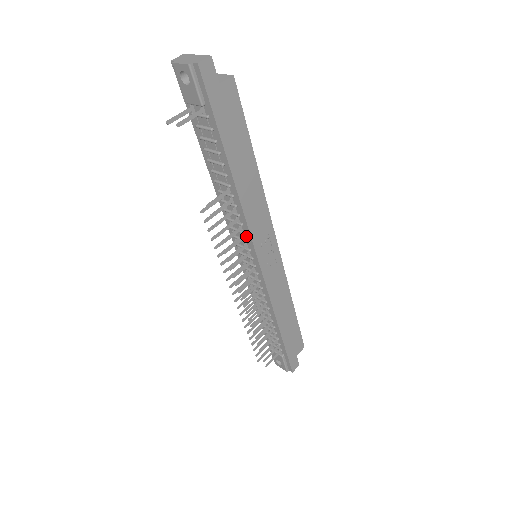
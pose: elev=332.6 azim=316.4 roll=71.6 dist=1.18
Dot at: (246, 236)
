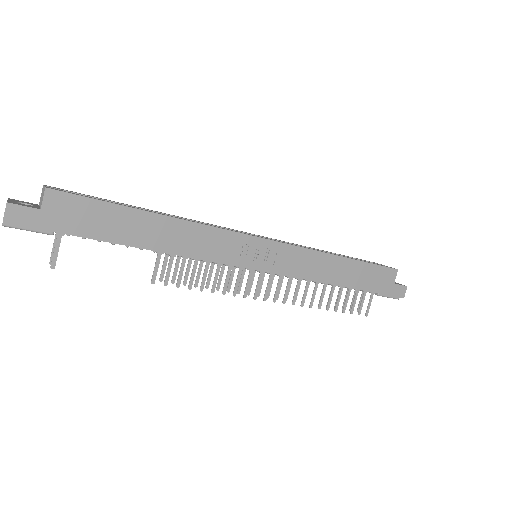
Dot at: occluded
